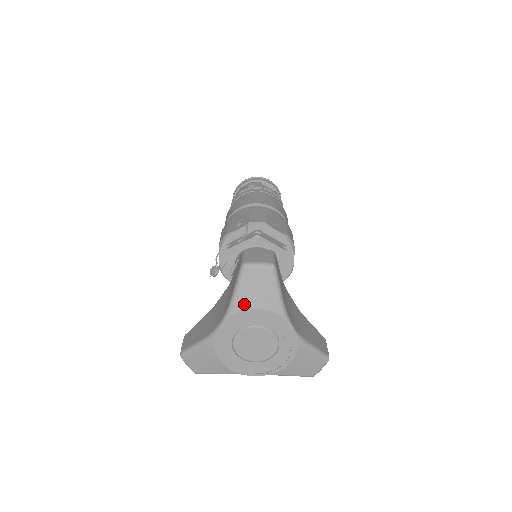
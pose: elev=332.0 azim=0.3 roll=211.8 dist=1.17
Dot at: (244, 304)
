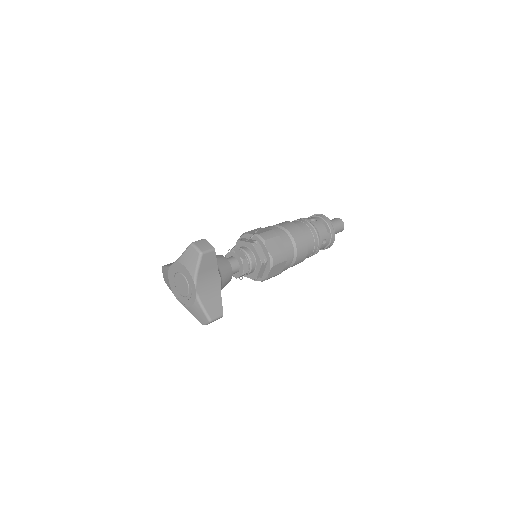
Dot at: (183, 261)
